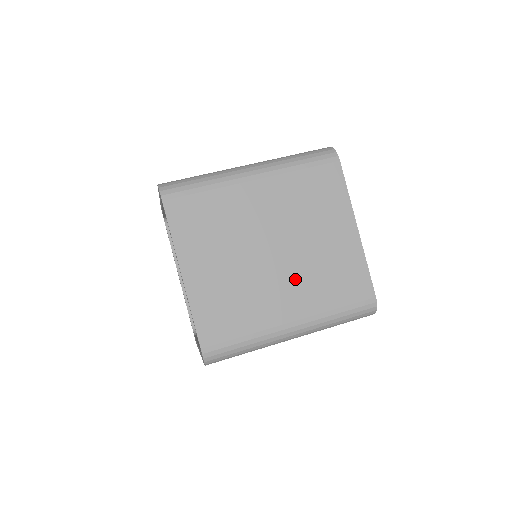
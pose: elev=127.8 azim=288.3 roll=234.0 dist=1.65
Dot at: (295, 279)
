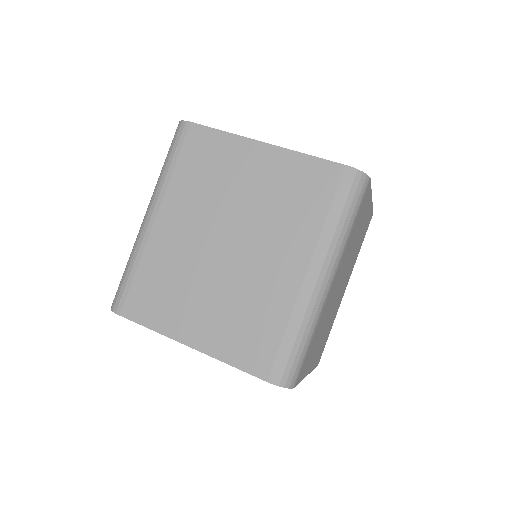
Dot at: (347, 275)
